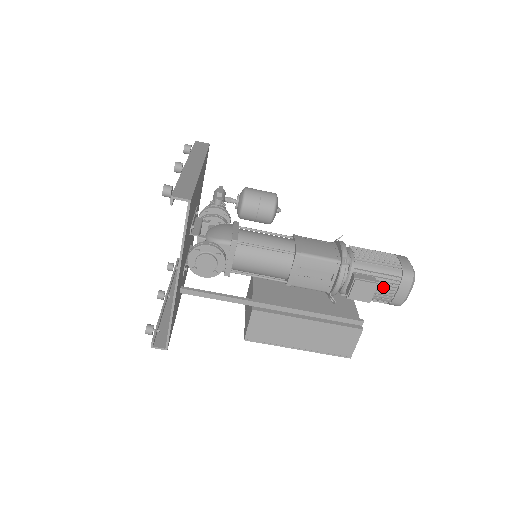
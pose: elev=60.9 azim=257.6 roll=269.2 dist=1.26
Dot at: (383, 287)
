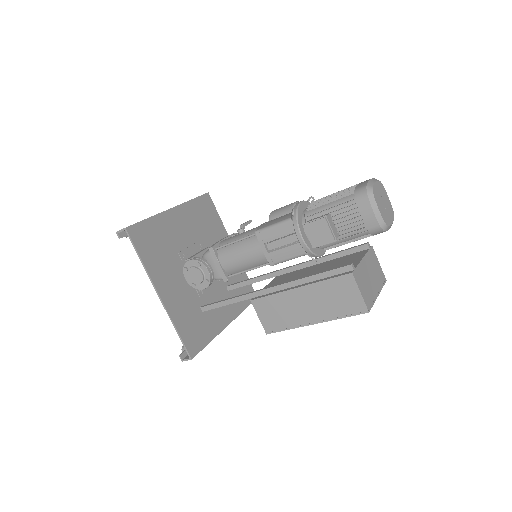
Dot at: (346, 219)
